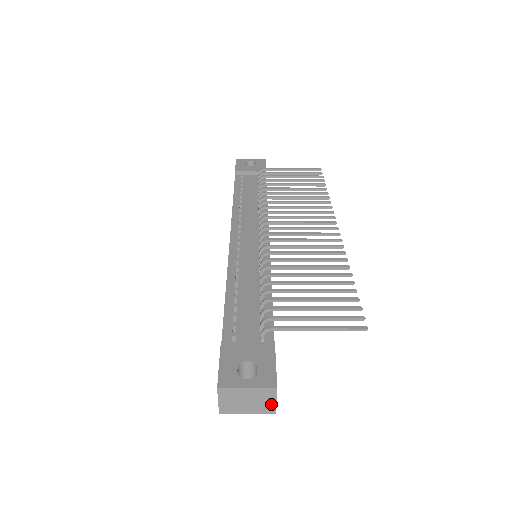
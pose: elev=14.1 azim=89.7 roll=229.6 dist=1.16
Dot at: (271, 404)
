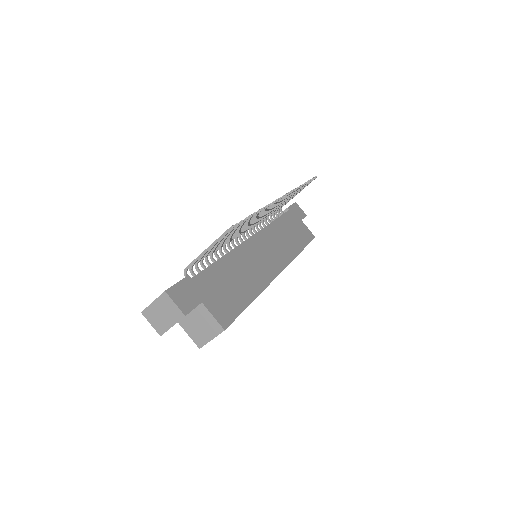
Dot at: (175, 308)
